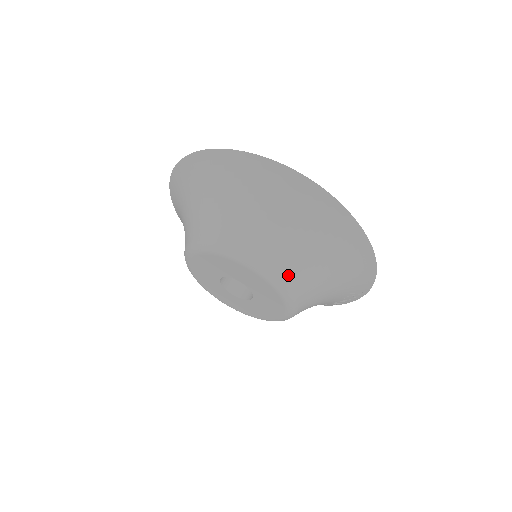
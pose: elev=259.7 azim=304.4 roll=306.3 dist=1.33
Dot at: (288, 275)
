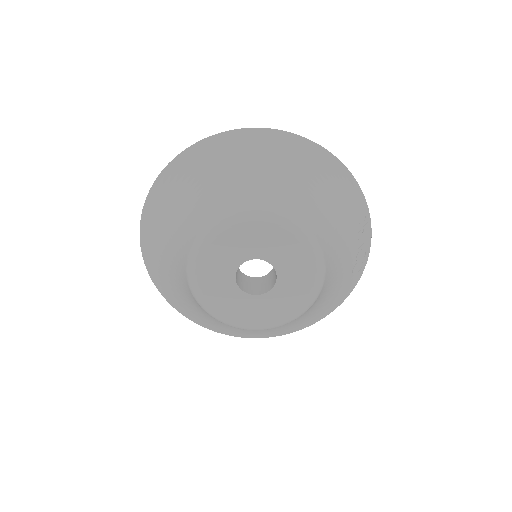
Dot at: (283, 208)
